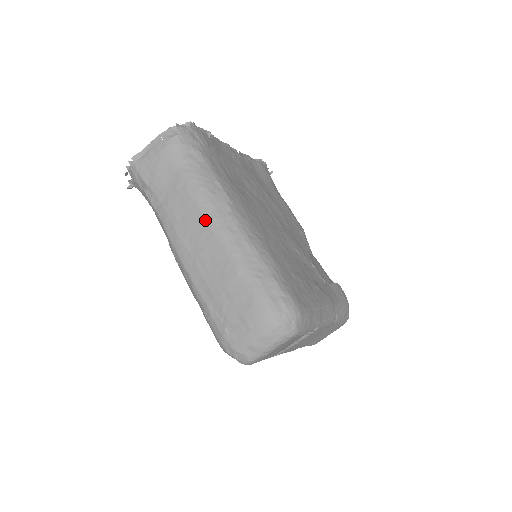
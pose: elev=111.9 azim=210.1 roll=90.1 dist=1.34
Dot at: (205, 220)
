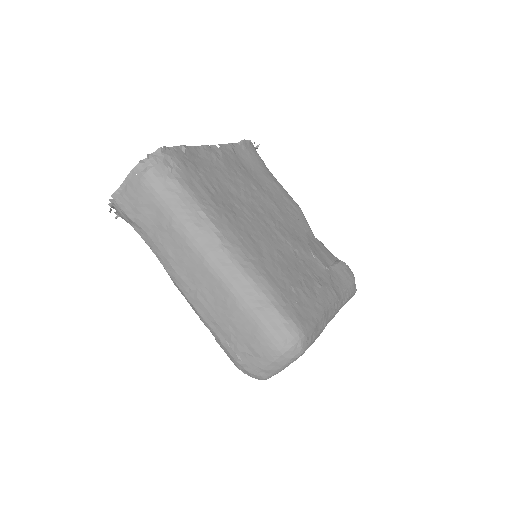
Dot at: (197, 256)
